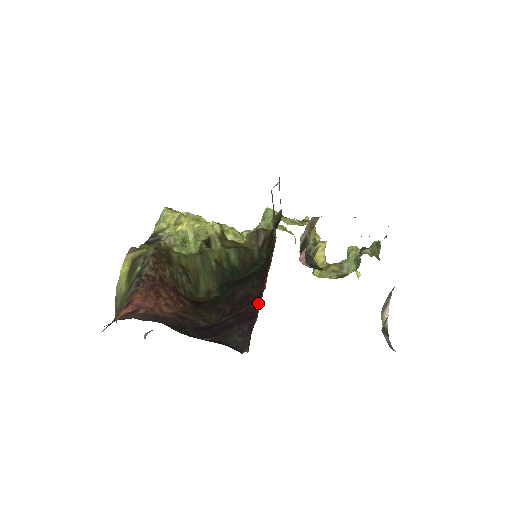
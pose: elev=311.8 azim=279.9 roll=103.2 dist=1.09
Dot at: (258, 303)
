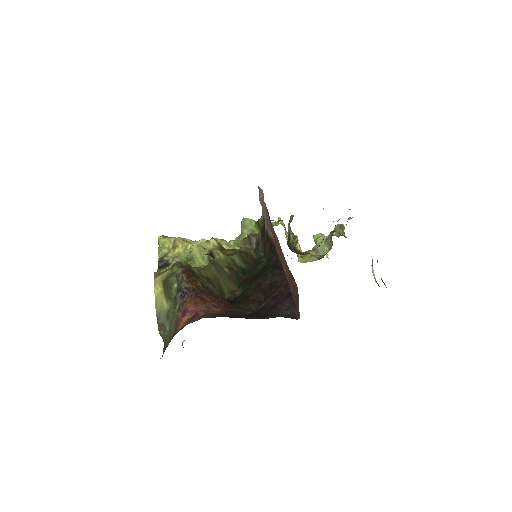
Dot at: (287, 285)
